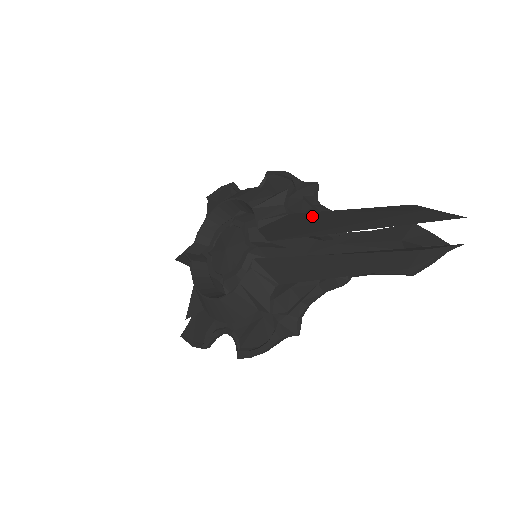
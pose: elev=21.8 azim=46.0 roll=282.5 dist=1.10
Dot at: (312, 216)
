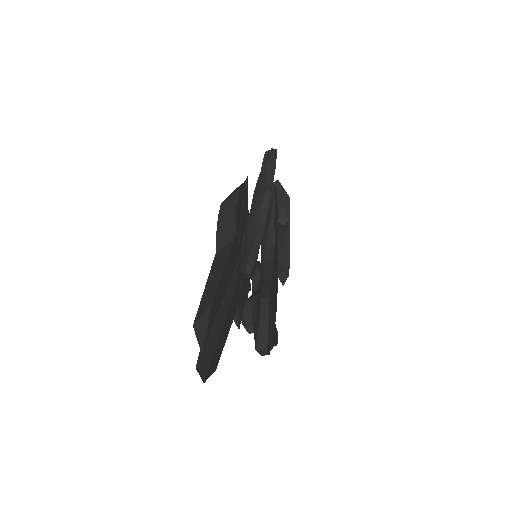
Dot at: (221, 259)
